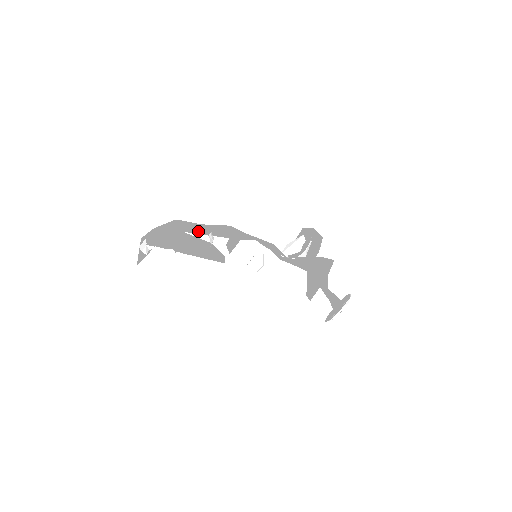
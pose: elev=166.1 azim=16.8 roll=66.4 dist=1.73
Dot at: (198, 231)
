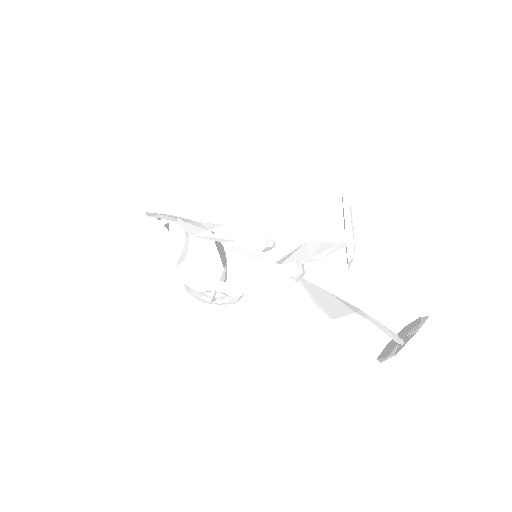
Dot at: (183, 219)
